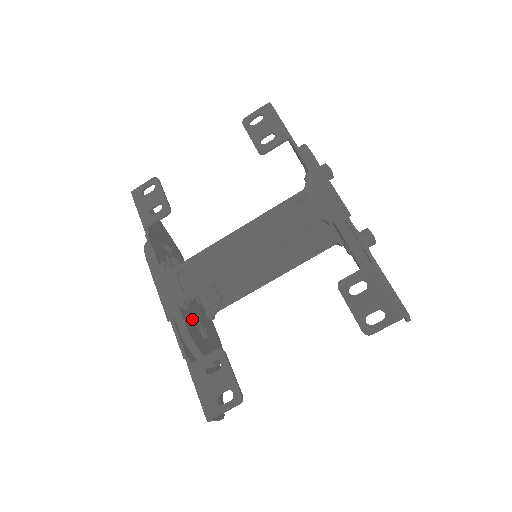
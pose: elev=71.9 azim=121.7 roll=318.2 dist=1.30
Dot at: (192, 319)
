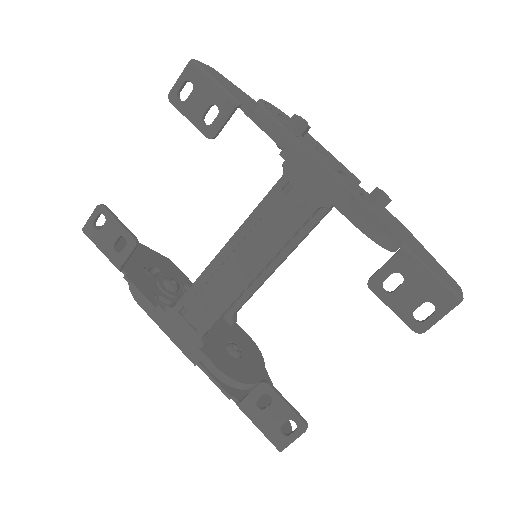
Dot at: (218, 348)
